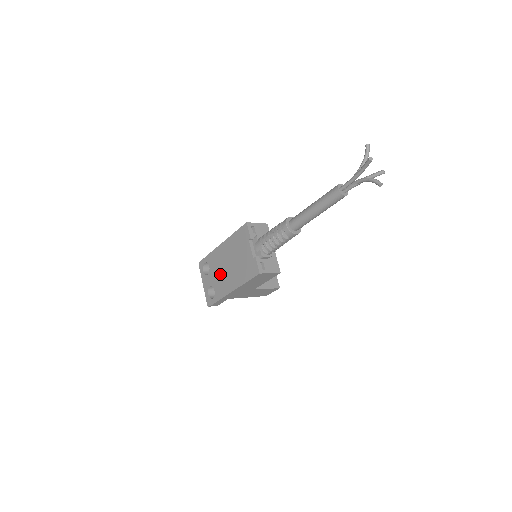
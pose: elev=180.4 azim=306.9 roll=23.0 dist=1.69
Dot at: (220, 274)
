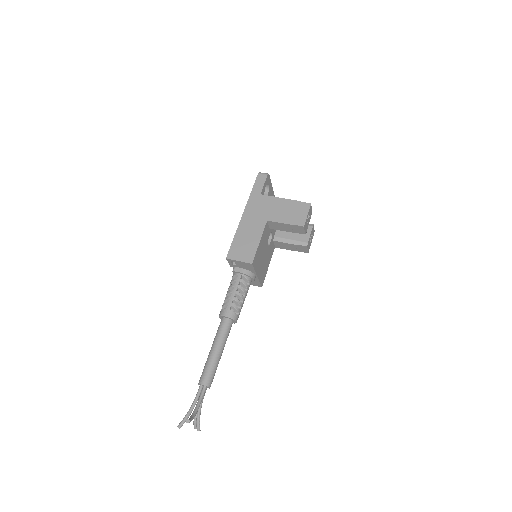
Dot at: occluded
